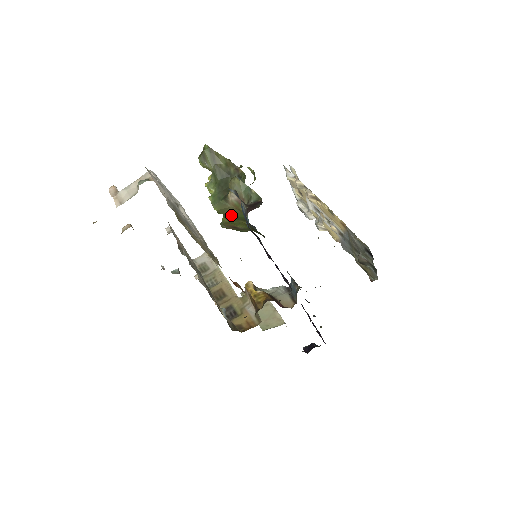
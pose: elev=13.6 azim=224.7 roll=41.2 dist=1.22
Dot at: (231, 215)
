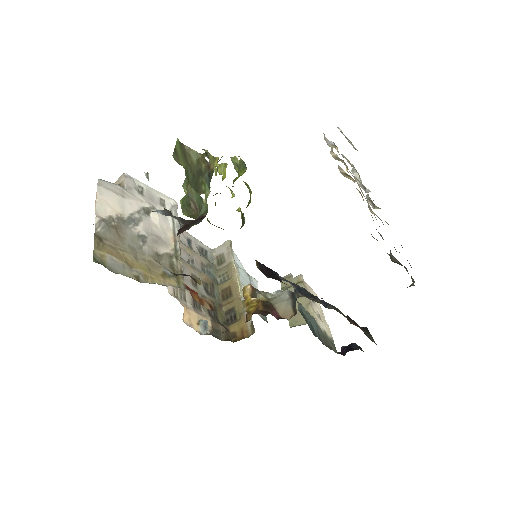
Dot at: (201, 221)
